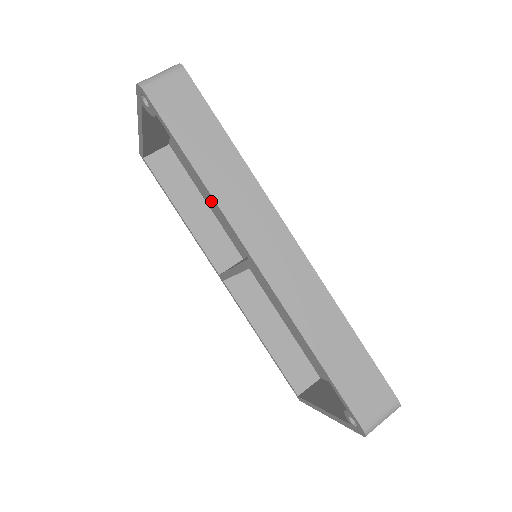
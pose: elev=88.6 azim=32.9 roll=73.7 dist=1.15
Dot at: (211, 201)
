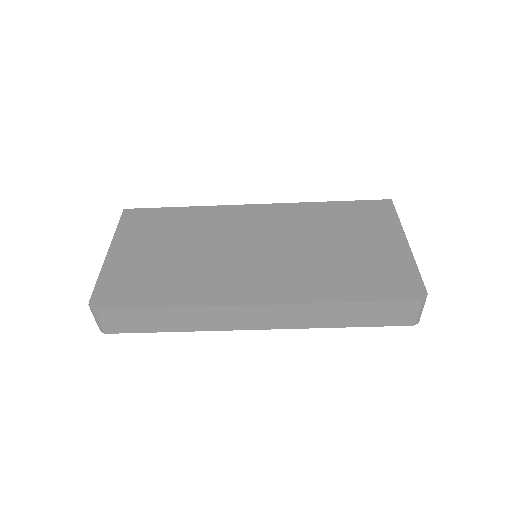
Dot at: occluded
